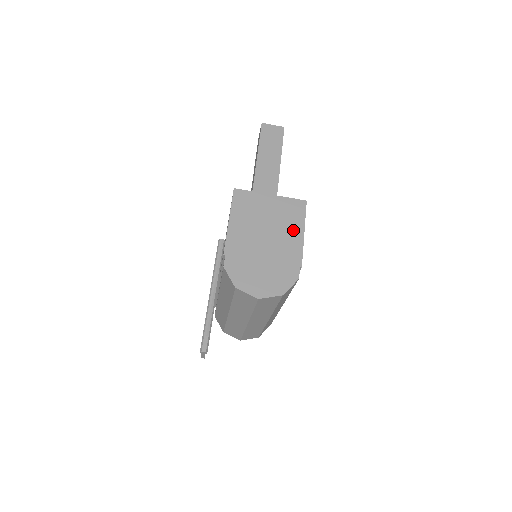
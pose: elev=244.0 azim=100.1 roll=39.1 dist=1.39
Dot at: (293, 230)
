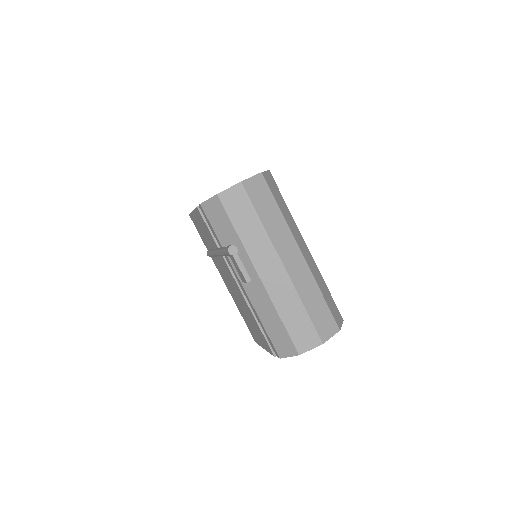
Dot at: occluded
